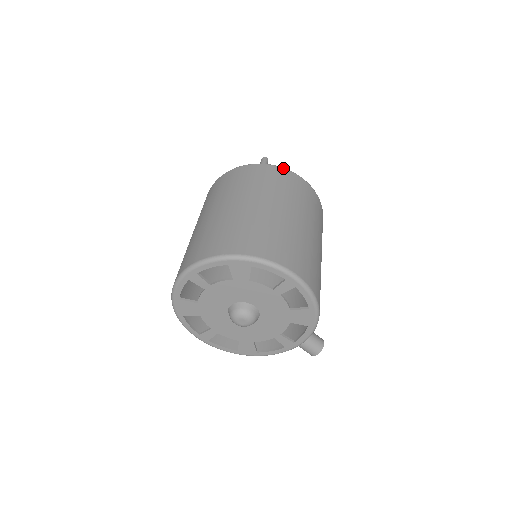
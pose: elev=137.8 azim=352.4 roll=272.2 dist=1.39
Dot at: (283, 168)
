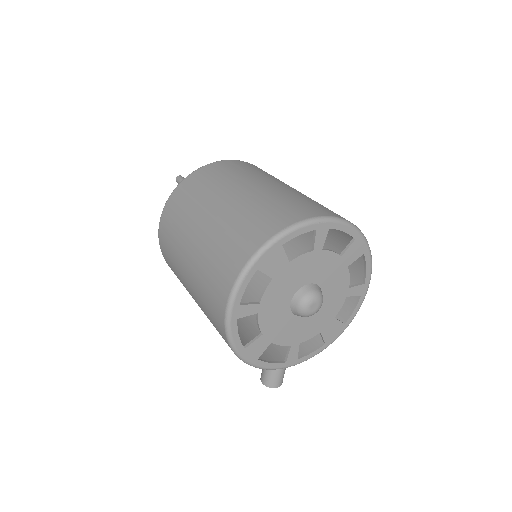
Dot at: occluded
